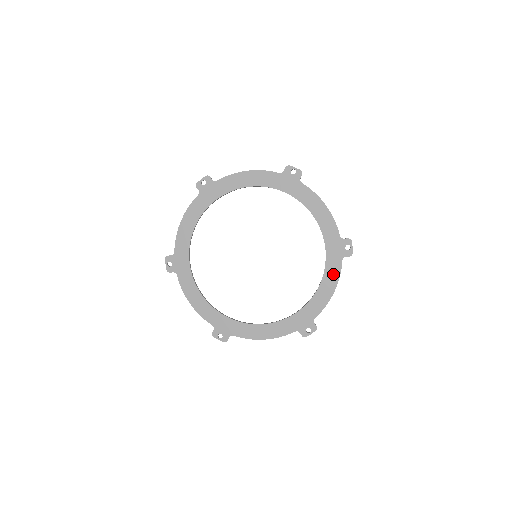
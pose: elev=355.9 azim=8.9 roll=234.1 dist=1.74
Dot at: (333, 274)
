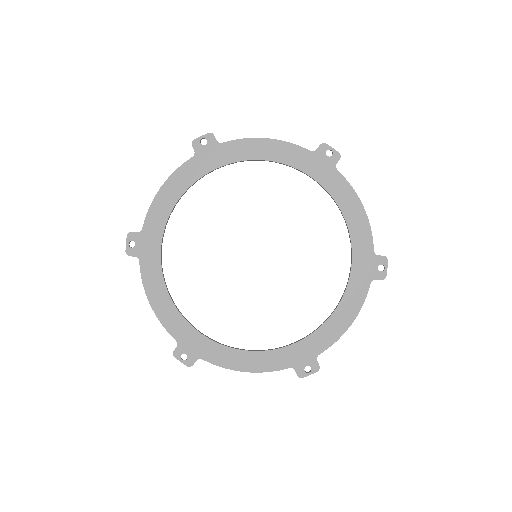
Dot at: (355, 299)
